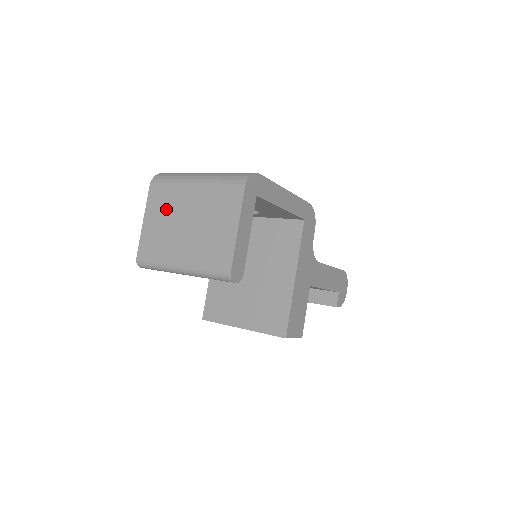
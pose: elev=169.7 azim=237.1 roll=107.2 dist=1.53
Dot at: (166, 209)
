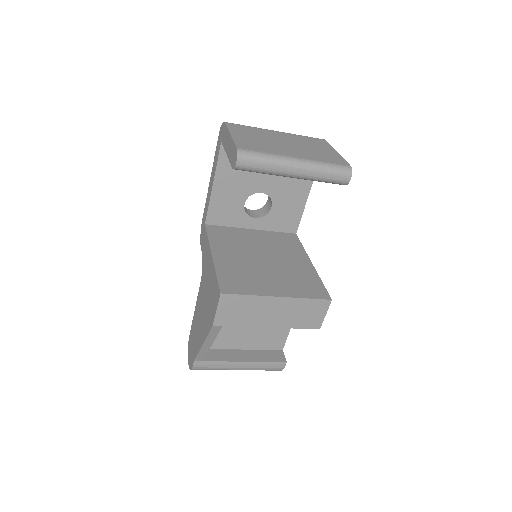
Dot at: (255, 134)
